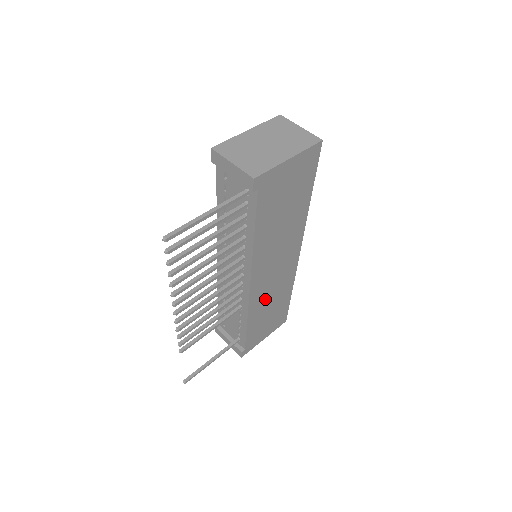
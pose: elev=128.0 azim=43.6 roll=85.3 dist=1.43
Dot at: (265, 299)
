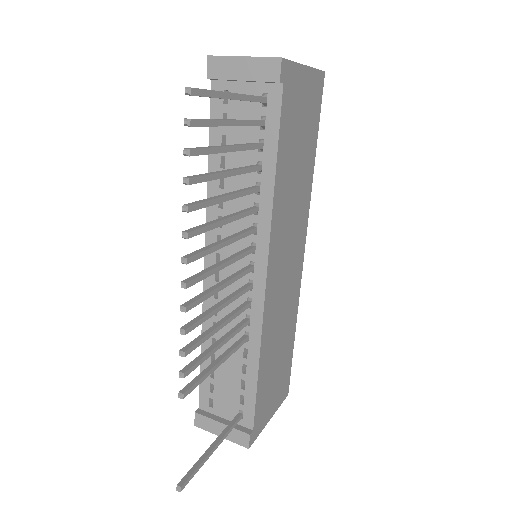
Dot at: (275, 325)
